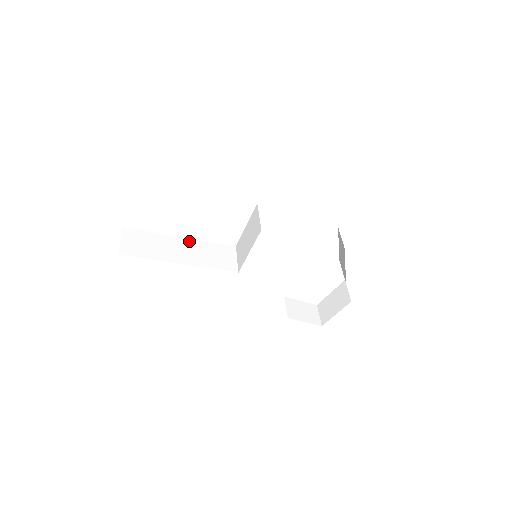
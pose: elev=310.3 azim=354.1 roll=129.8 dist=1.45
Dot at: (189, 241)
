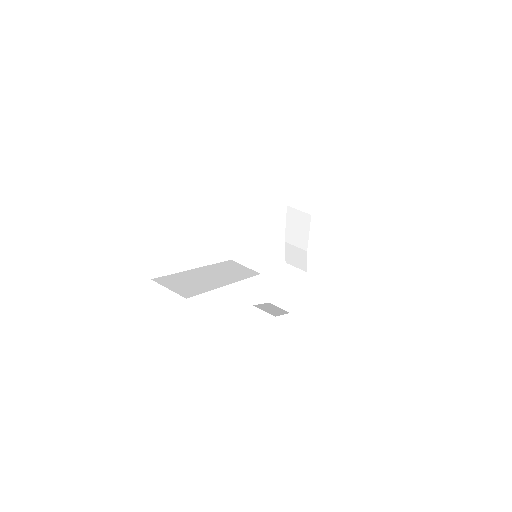
Dot at: (205, 268)
